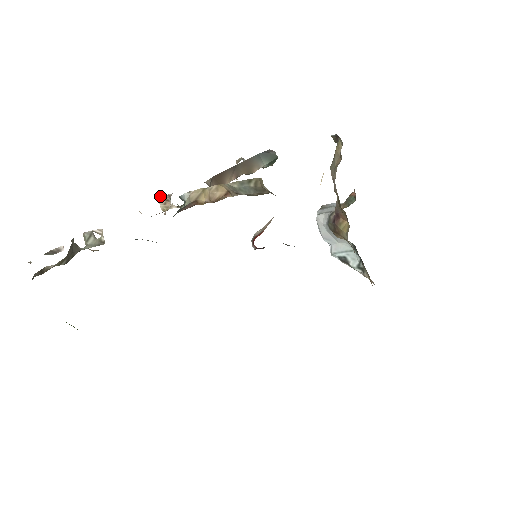
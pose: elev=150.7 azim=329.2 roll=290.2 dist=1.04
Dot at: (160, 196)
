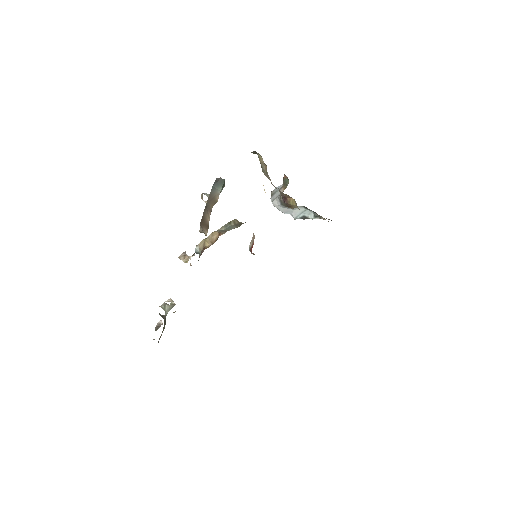
Dot at: (179, 256)
